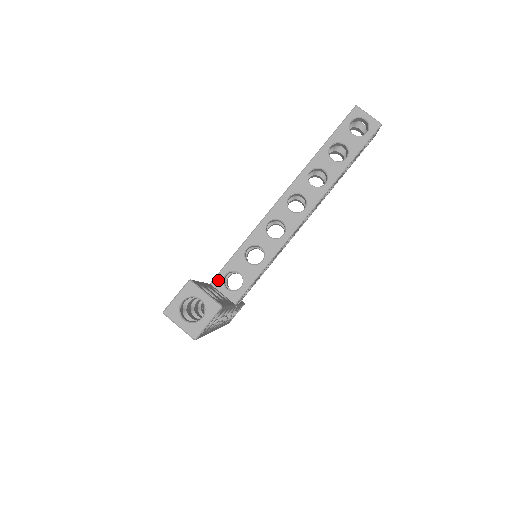
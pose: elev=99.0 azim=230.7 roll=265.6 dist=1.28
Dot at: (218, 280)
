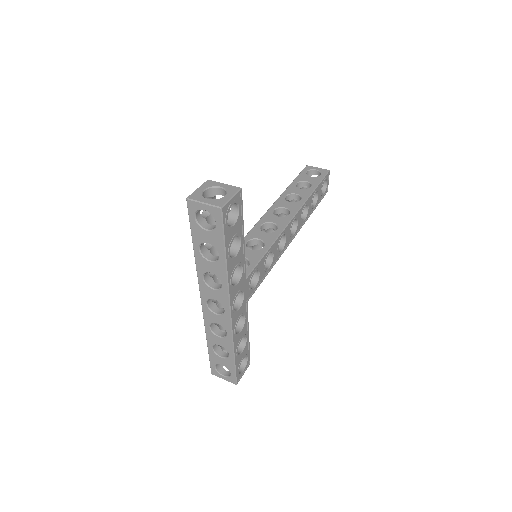
Dot at: occluded
